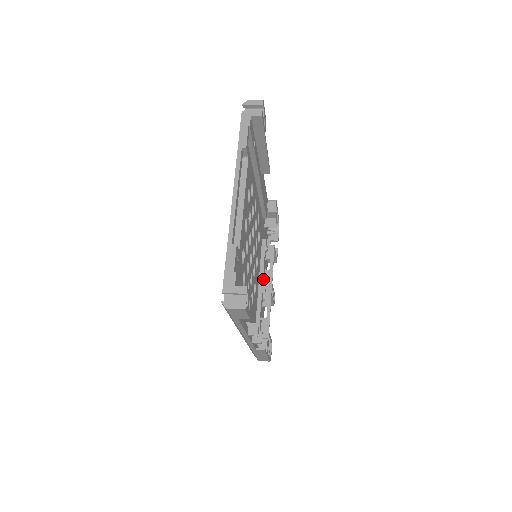
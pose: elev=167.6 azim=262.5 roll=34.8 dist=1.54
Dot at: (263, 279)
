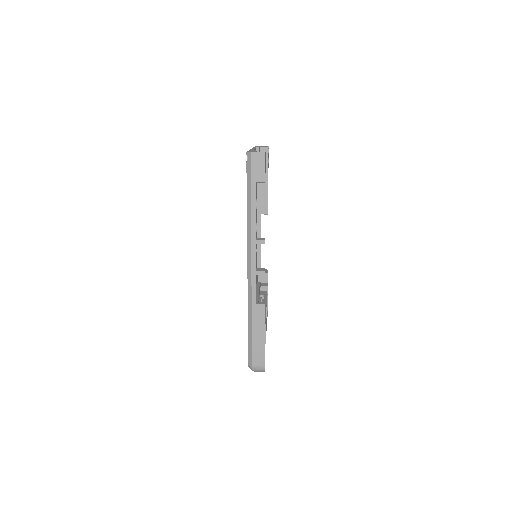
Dot at: occluded
